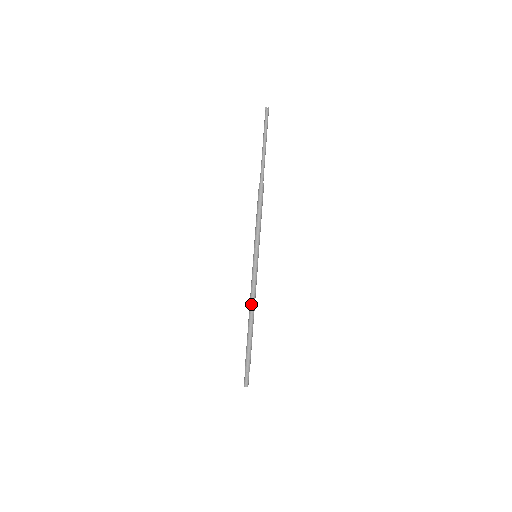
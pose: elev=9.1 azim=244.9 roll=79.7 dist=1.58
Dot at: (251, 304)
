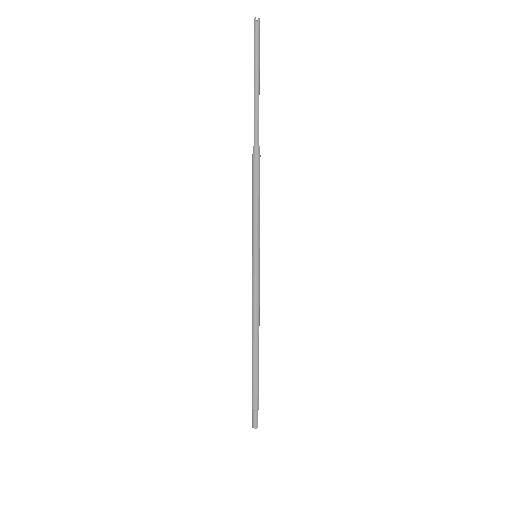
Dot at: (252, 323)
